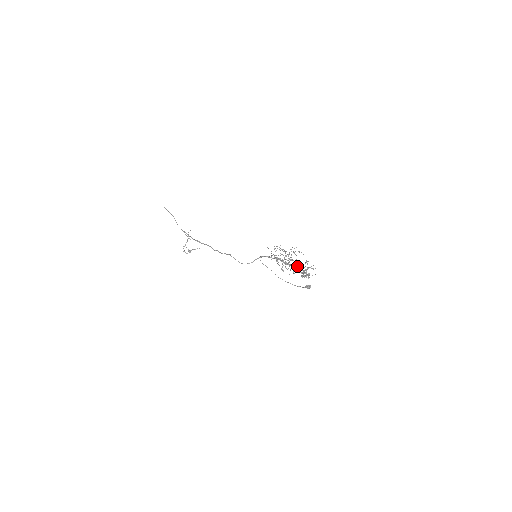
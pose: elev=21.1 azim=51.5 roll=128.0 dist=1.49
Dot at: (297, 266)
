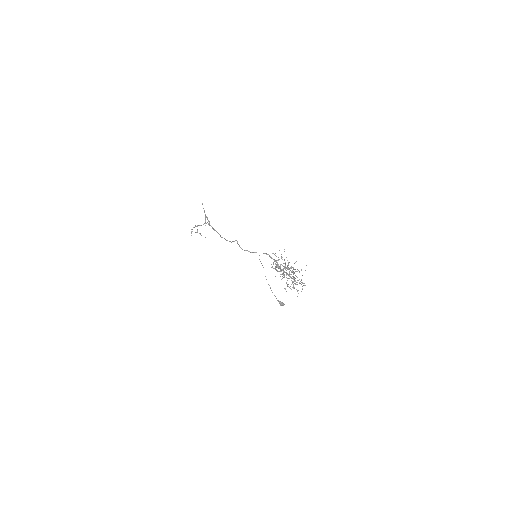
Dot at: occluded
